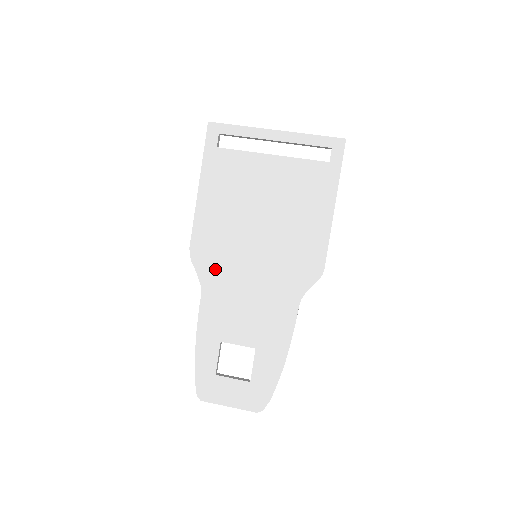
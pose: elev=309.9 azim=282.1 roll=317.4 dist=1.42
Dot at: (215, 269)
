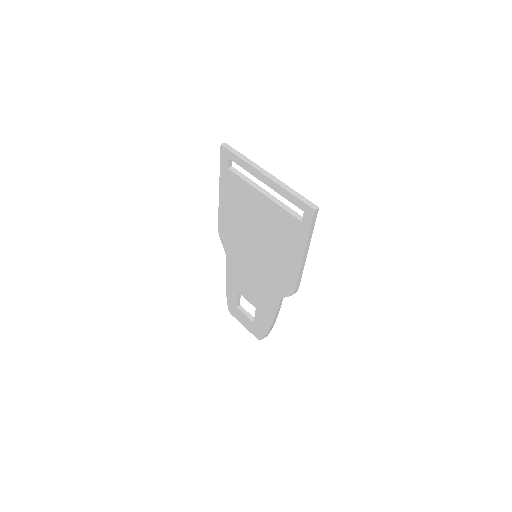
Dot at: (232, 250)
